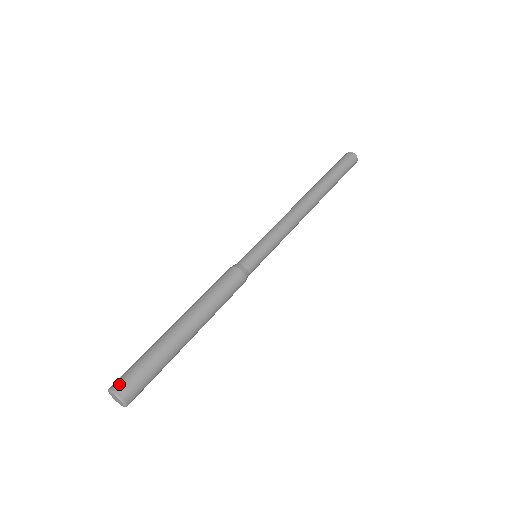
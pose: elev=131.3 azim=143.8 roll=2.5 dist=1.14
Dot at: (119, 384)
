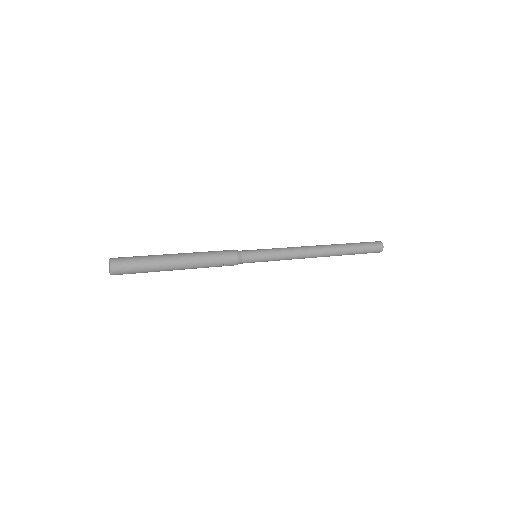
Dot at: occluded
